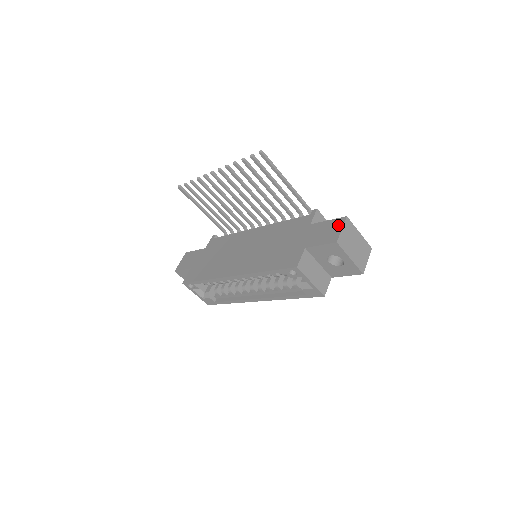
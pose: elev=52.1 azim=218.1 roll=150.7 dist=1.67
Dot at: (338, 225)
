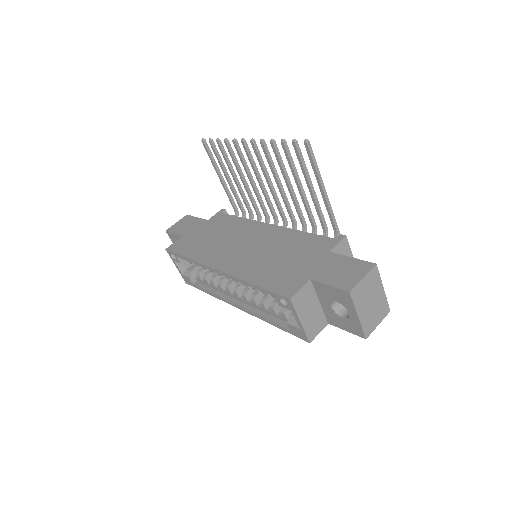
Dot at: (361, 270)
